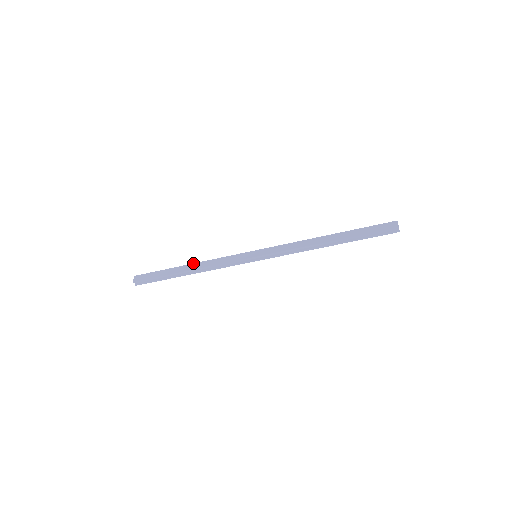
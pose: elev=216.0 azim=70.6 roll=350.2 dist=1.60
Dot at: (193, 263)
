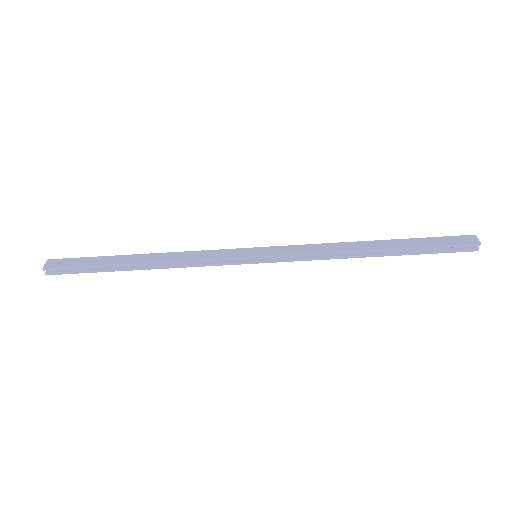
Dot at: (152, 253)
